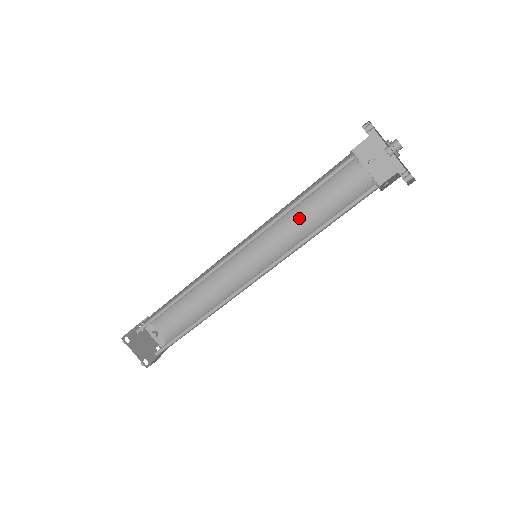
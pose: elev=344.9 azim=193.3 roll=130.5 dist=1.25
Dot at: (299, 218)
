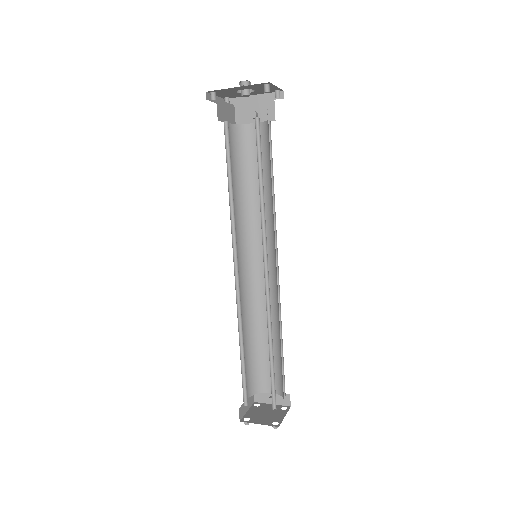
Dot at: (258, 202)
